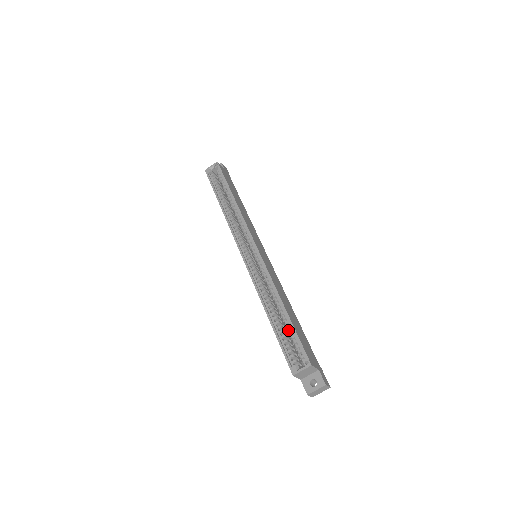
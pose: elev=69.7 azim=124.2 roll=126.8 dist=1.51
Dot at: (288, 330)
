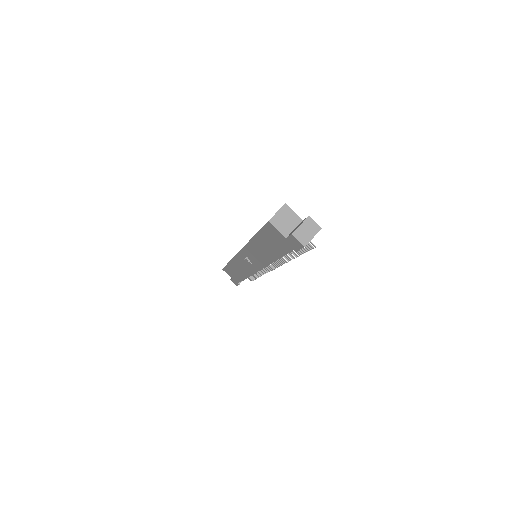
Dot at: occluded
